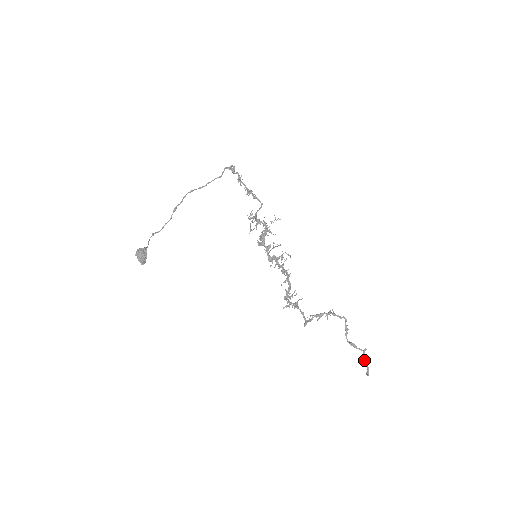
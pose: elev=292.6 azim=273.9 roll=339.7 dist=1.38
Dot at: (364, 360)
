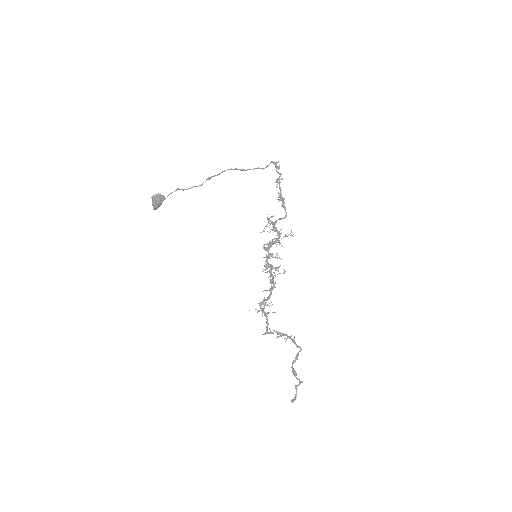
Dot at: (296, 389)
